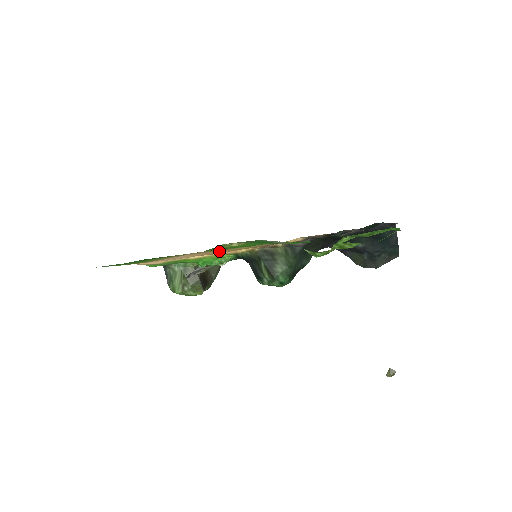
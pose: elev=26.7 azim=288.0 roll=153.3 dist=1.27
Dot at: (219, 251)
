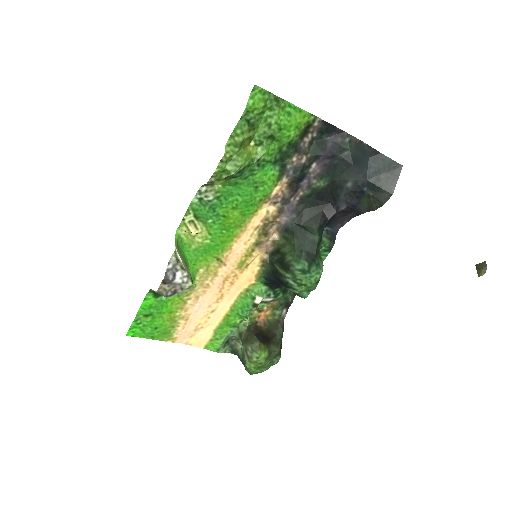
Dot at: (225, 273)
